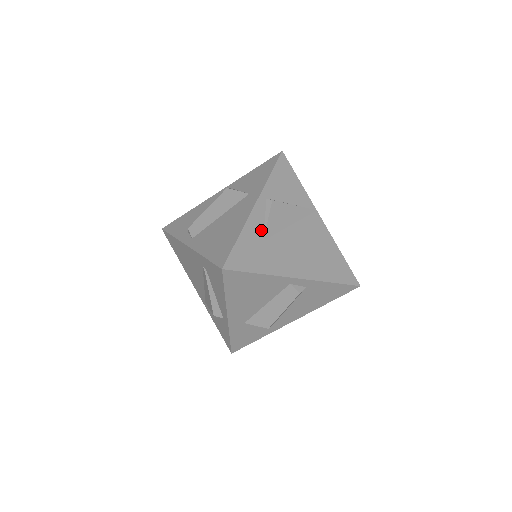
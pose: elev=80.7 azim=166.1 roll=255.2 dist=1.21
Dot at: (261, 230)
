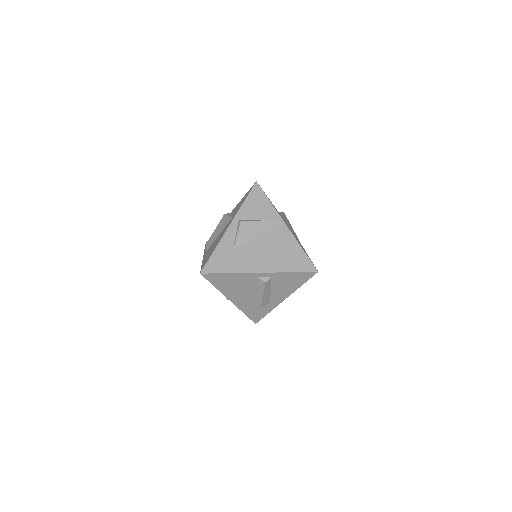
Dot at: (232, 243)
